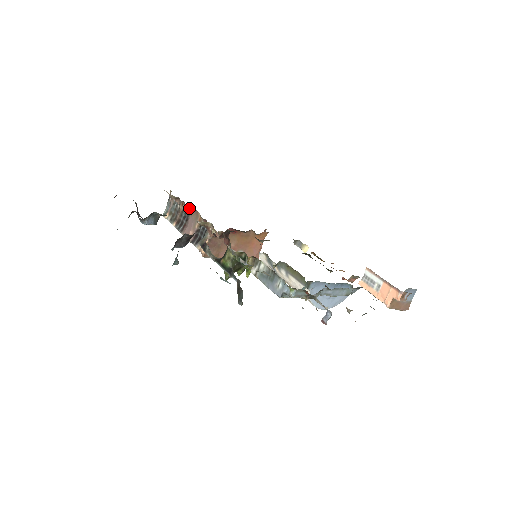
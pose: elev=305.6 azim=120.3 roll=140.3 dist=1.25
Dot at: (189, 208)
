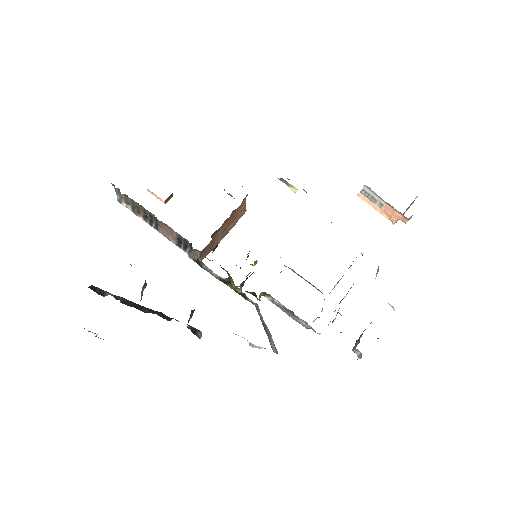
Dot at: occluded
